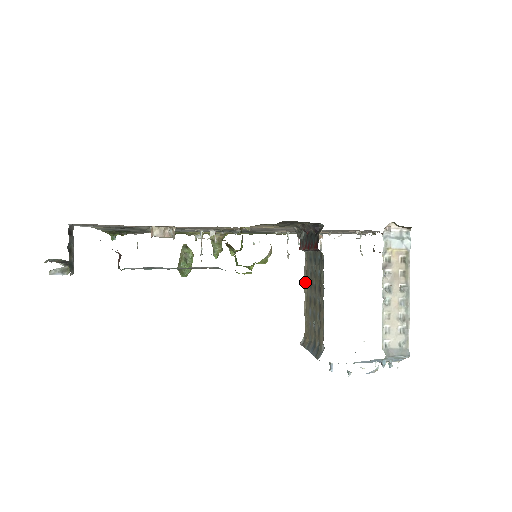
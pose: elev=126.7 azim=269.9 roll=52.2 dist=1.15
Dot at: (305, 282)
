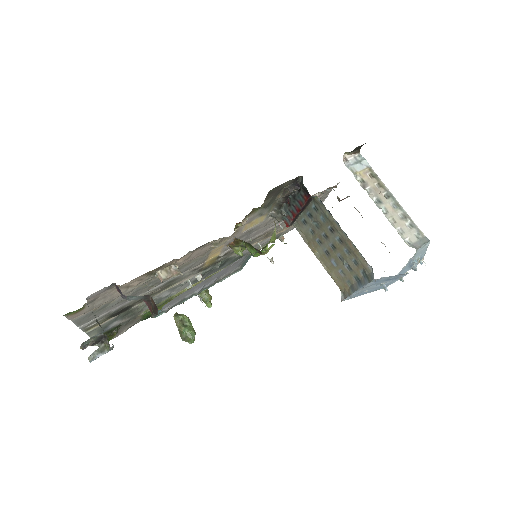
Dot at: (310, 247)
